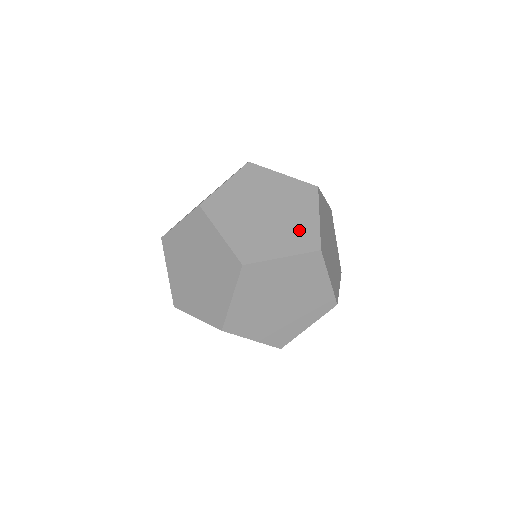
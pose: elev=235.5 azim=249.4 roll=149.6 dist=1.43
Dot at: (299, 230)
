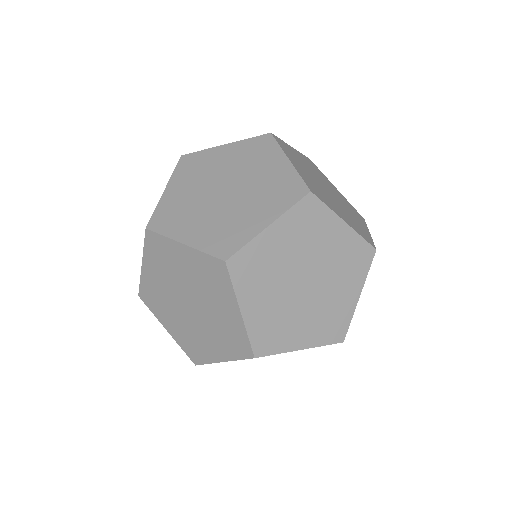
Dot at: (356, 223)
